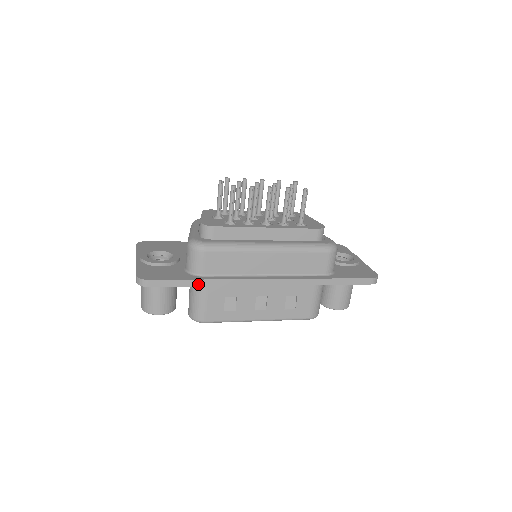
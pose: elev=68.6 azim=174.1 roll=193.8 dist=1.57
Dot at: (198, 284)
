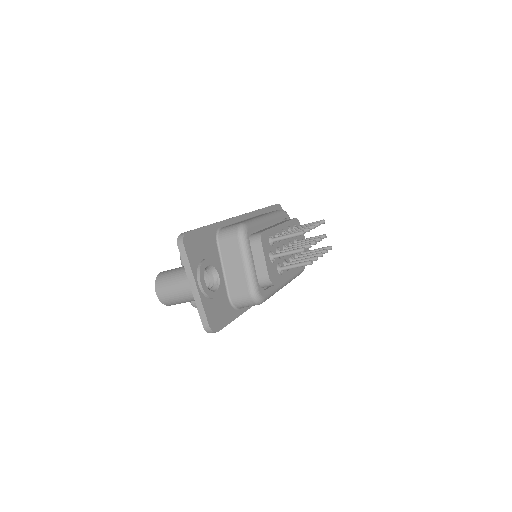
Dot at: occluded
